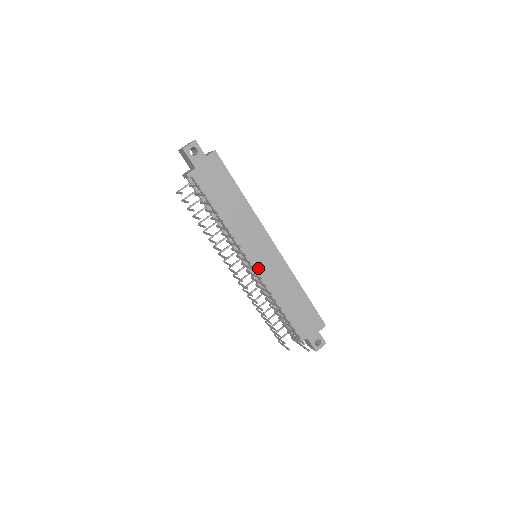
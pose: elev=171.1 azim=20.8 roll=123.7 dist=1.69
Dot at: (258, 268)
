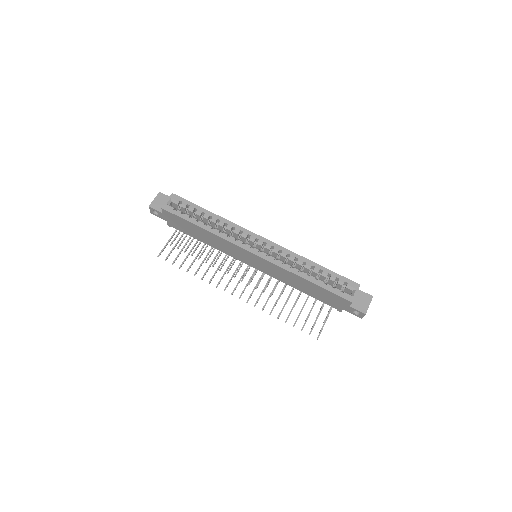
Dot at: (259, 268)
